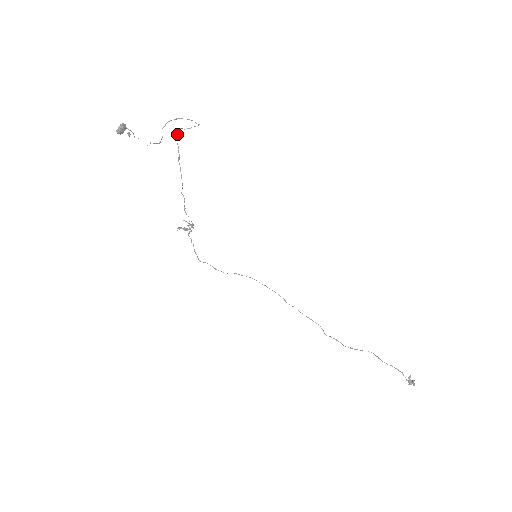
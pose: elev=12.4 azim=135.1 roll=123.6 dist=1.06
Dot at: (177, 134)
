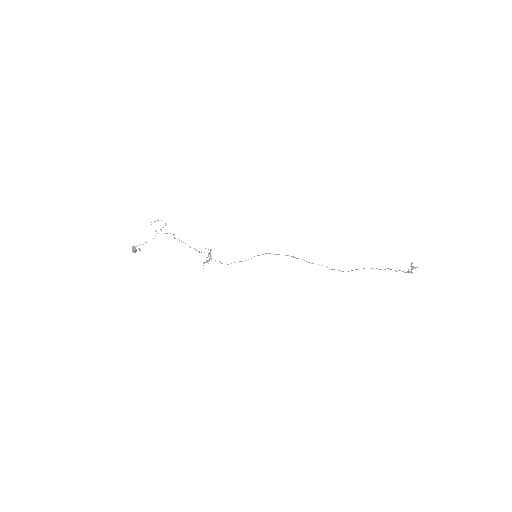
Dot at: occluded
